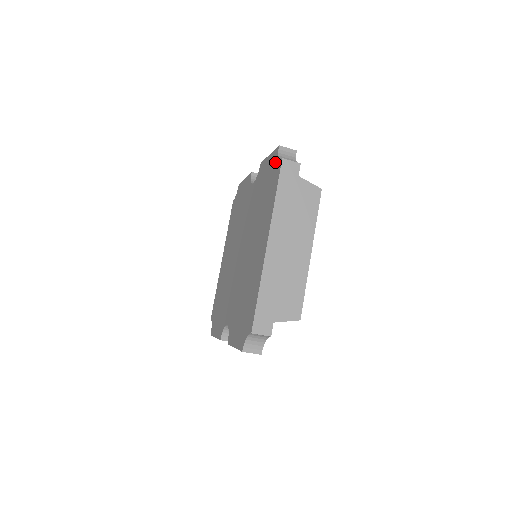
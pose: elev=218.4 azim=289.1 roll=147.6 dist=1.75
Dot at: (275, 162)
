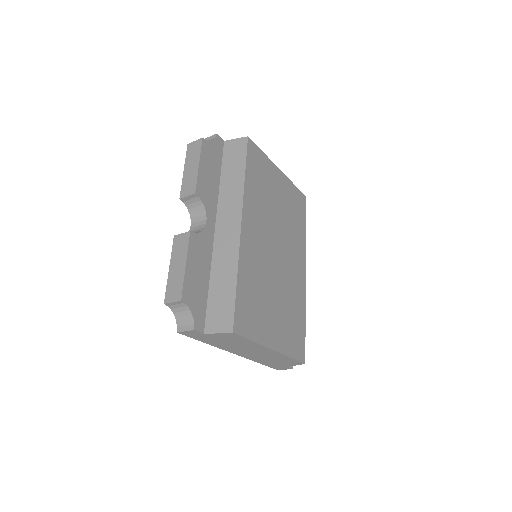
Dot at: occluded
